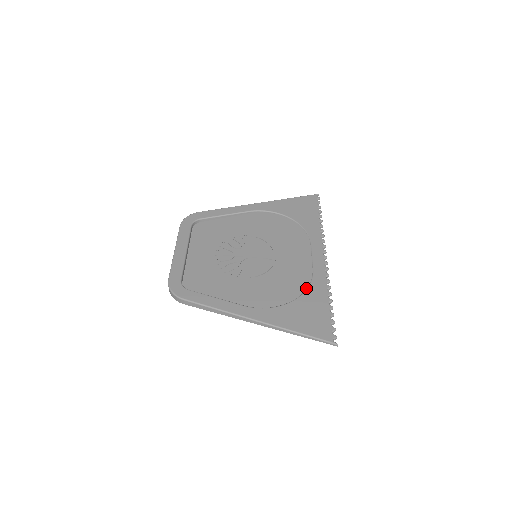
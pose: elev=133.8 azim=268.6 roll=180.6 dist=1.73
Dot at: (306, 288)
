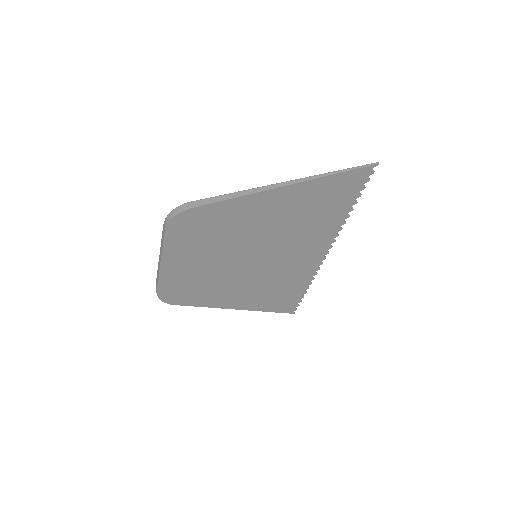
Dot at: (321, 219)
